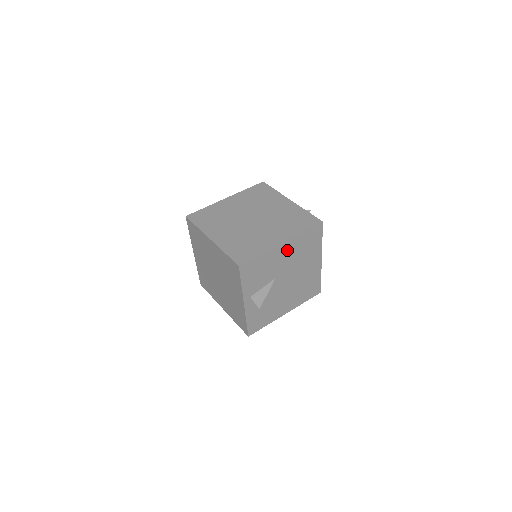
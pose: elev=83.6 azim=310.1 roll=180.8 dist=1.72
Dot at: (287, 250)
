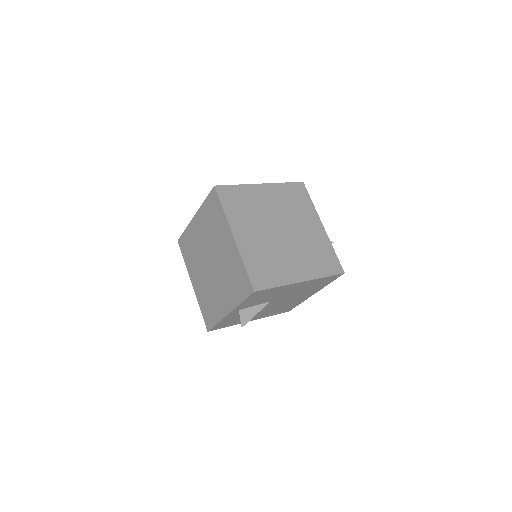
Dot at: (300, 286)
